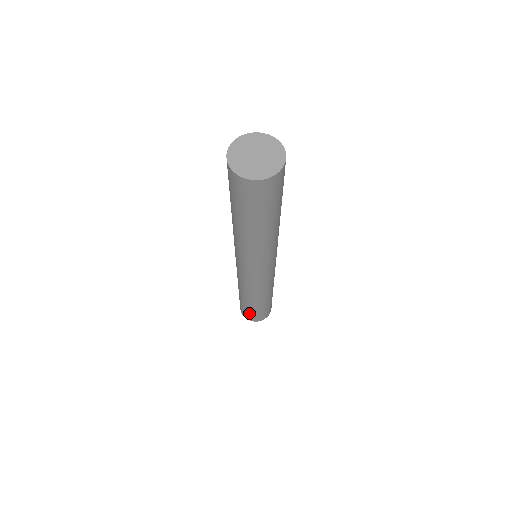
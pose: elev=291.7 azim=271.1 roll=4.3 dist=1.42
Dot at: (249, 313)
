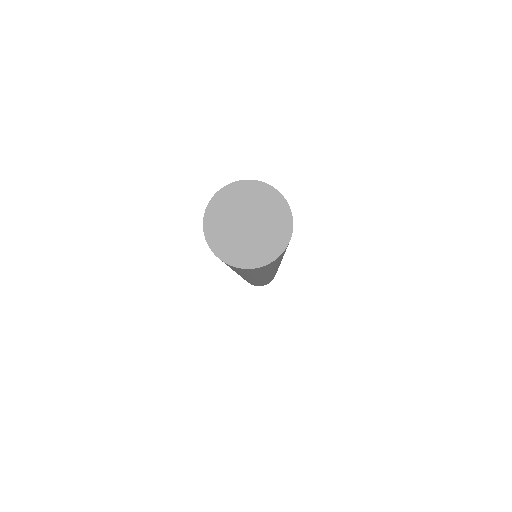
Dot at: occluded
